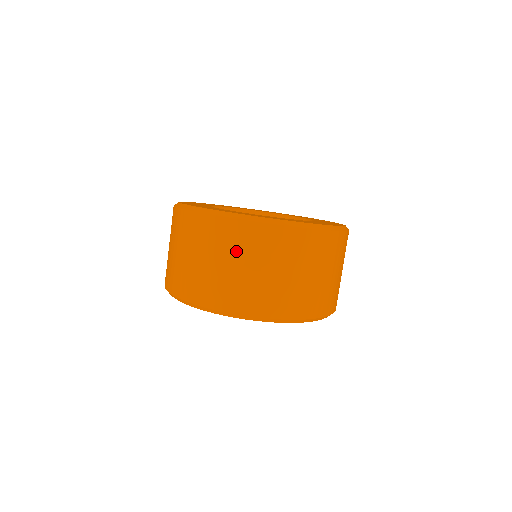
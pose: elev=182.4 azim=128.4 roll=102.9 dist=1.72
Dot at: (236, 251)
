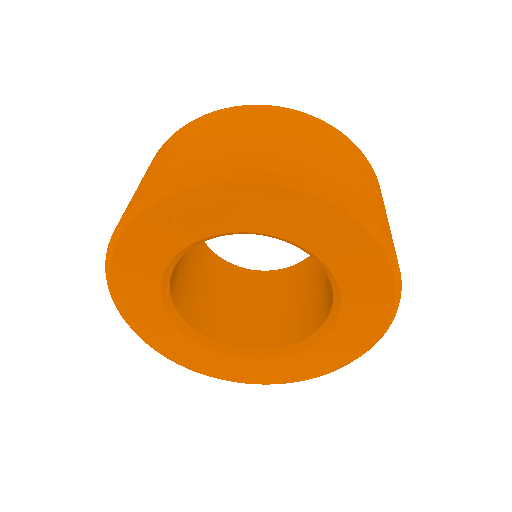
Dot at: (311, 134)
